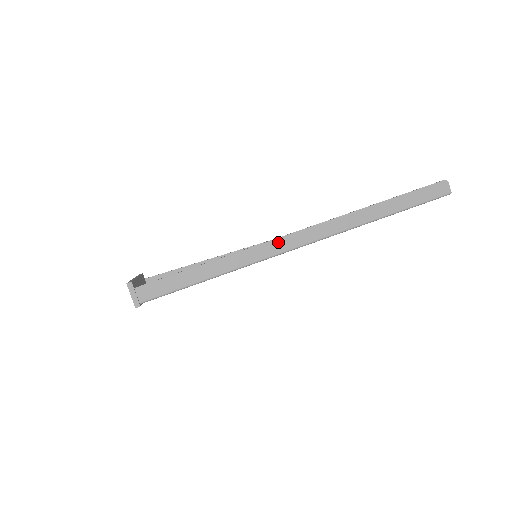
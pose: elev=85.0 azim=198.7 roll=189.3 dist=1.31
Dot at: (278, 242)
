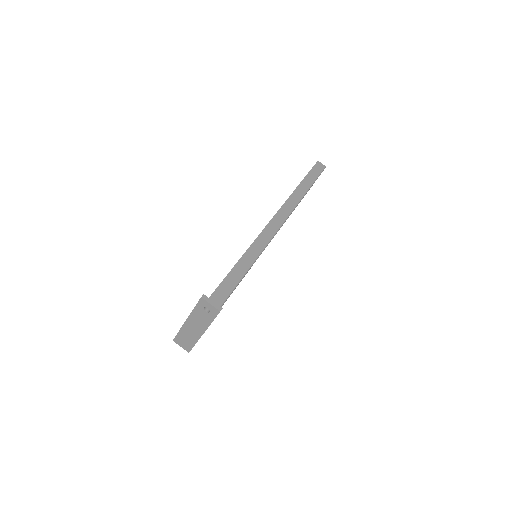
Dot at: (269, 227)
